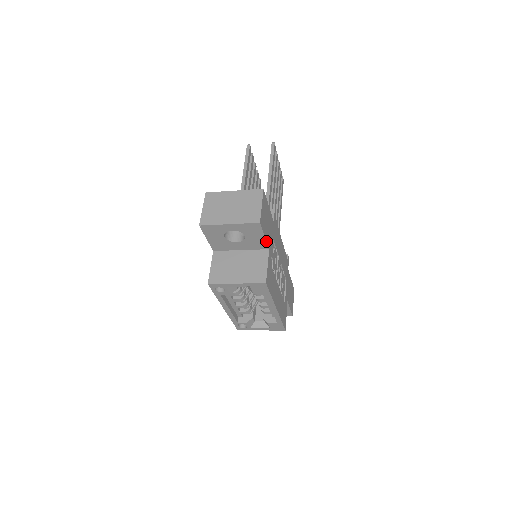
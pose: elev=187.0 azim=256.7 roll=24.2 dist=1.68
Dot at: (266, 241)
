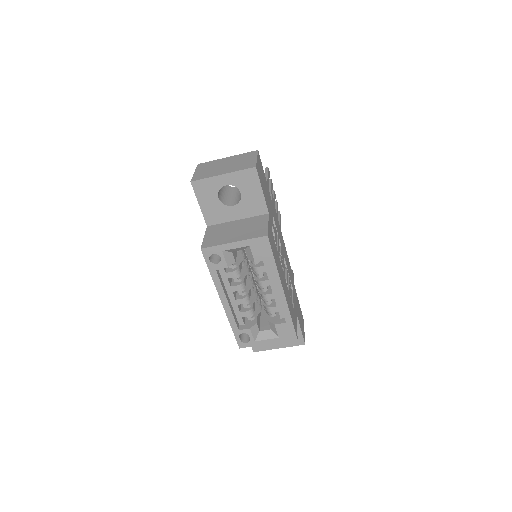
Dot at: (264, 199)
